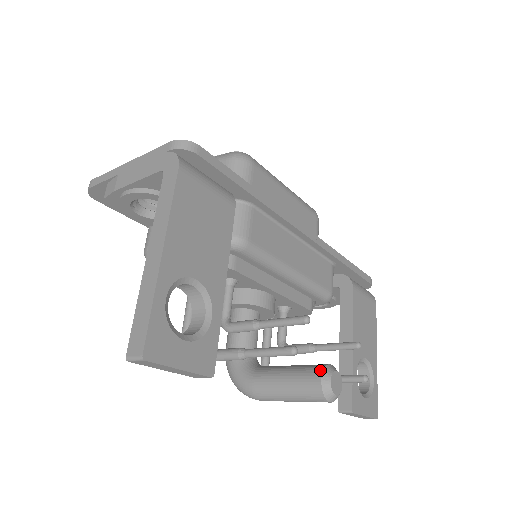
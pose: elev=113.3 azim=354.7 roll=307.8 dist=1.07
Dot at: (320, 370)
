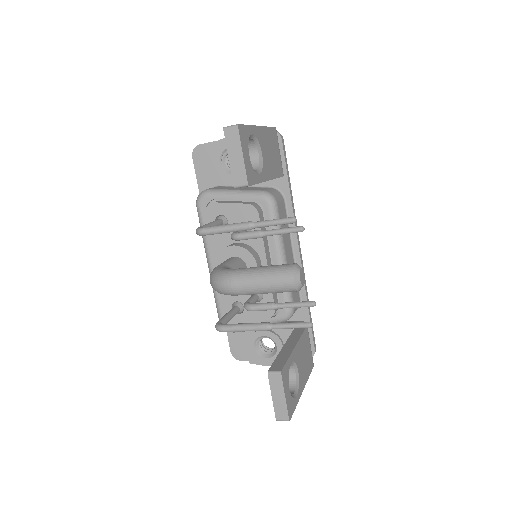
Dot at: occluded
